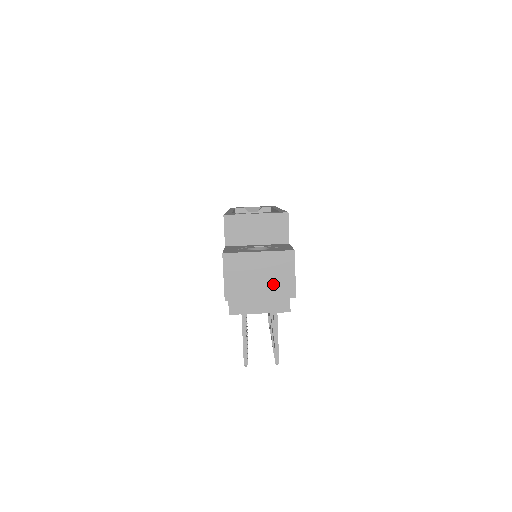
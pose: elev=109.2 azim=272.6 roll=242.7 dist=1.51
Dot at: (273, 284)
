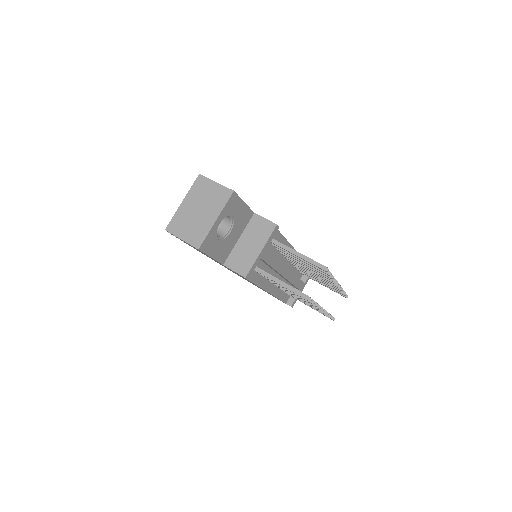
Dot at: (212, 203)
